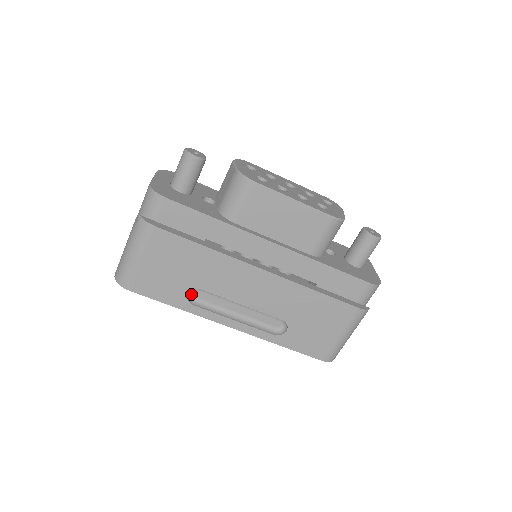
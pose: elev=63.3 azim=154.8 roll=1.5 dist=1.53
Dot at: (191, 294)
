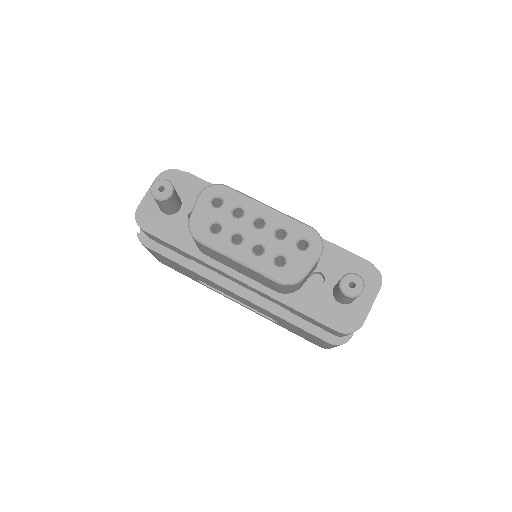
Dot at: occluded
